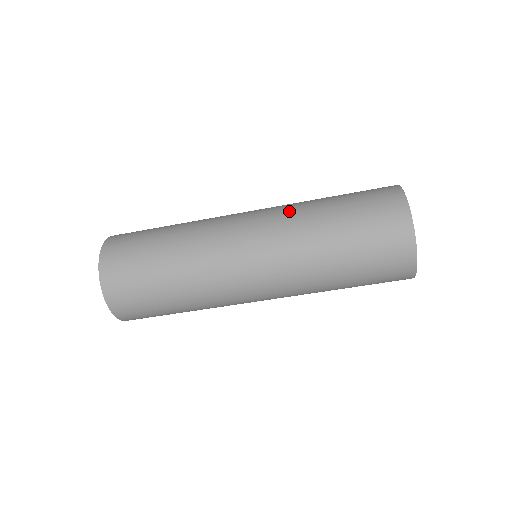
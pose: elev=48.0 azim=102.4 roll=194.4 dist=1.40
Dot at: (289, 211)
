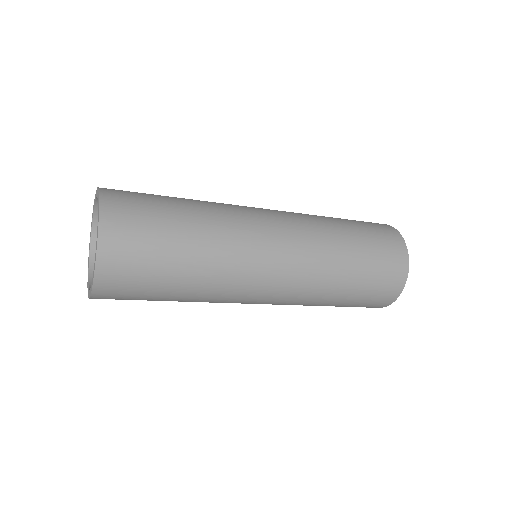
Dot at: (319, 263)
